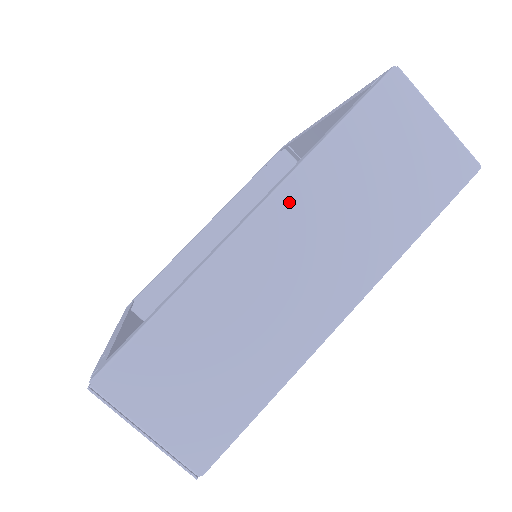
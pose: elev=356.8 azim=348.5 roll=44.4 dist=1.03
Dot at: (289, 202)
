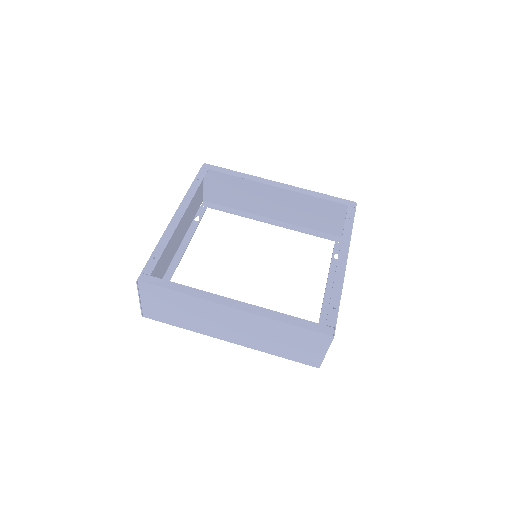
Dot at: (250, 318)
